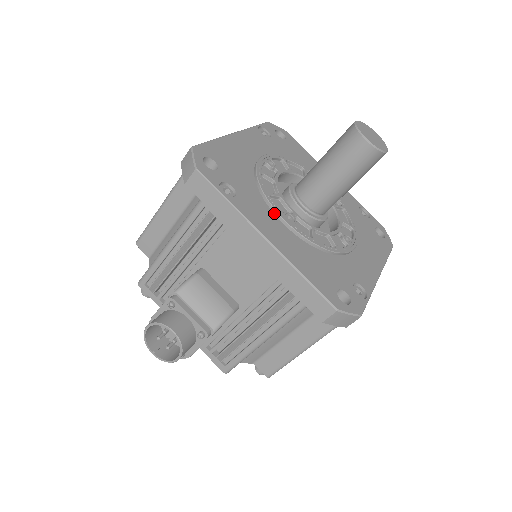
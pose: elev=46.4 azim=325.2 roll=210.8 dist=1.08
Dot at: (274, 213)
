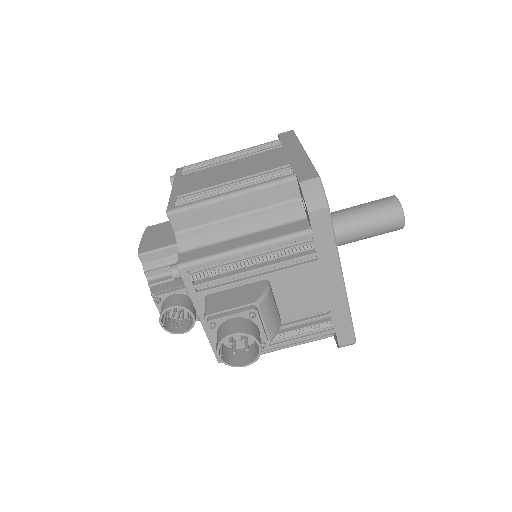
Dot at: occluded
